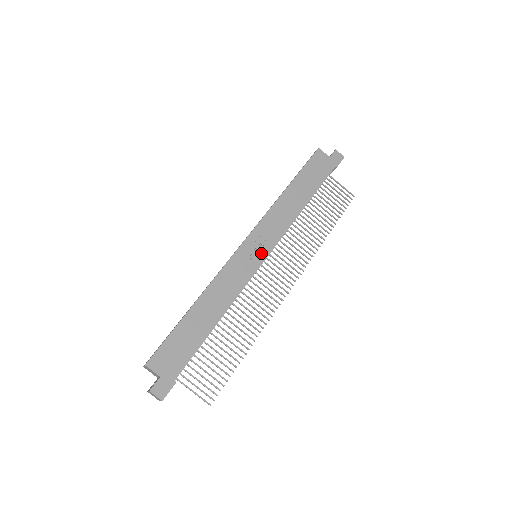
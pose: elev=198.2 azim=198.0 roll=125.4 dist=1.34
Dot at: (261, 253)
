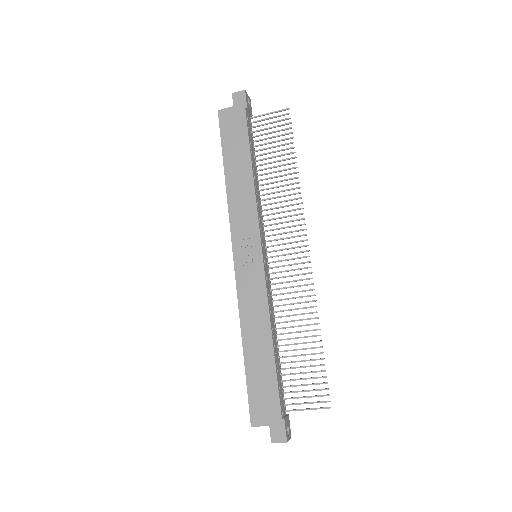
Dot at: (254, 253)
